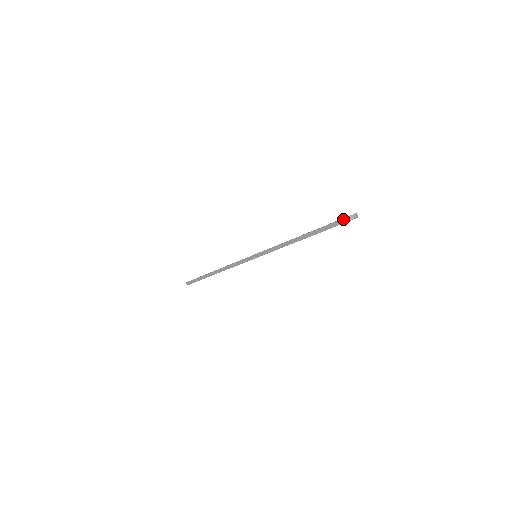
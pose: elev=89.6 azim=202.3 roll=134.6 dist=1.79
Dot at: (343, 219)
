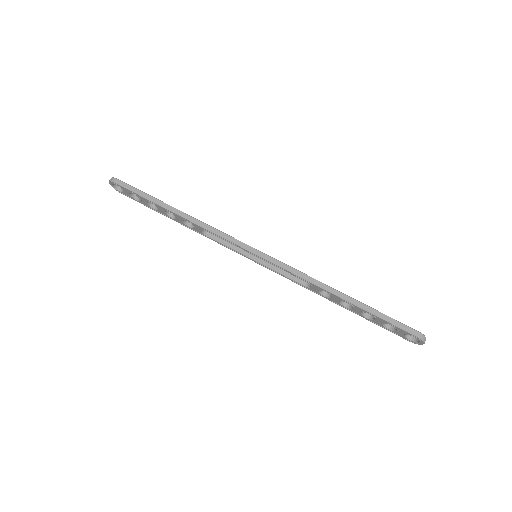
Dot at: (419, 332)
